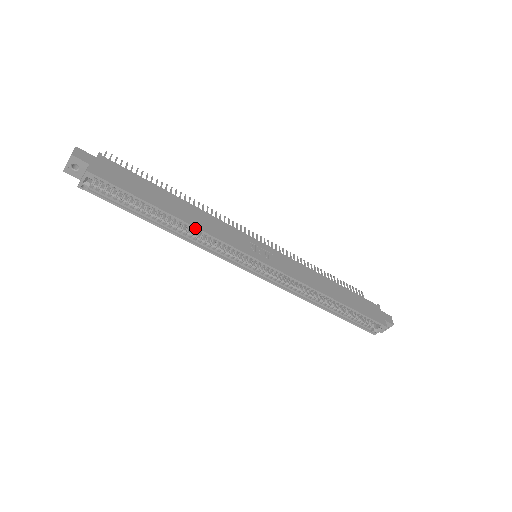
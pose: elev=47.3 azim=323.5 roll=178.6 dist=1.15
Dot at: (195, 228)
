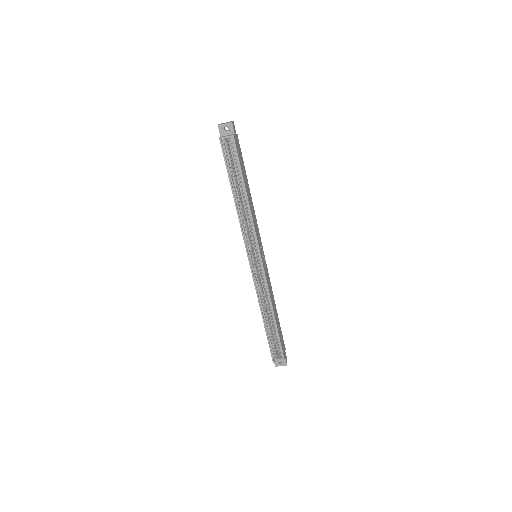
Dot at: (250, 210)
